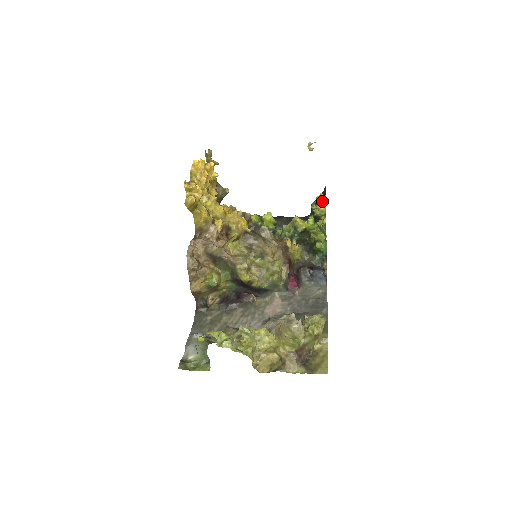
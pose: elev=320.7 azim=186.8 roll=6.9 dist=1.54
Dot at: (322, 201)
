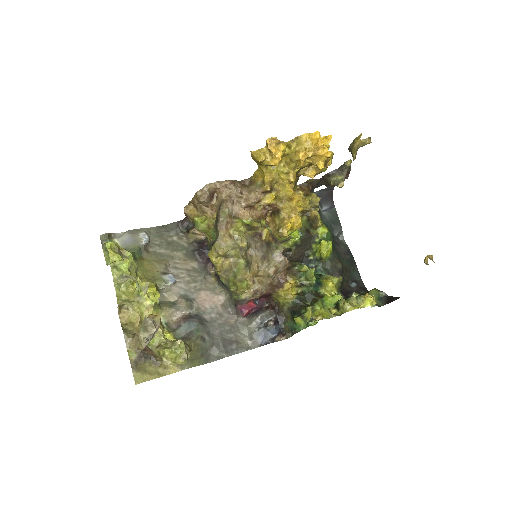
Dot at: (362, 303)
